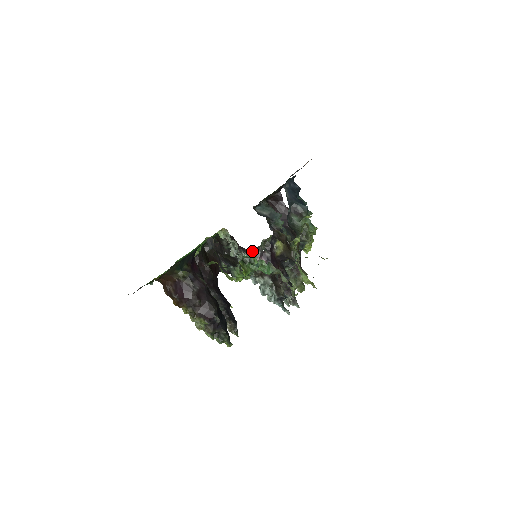
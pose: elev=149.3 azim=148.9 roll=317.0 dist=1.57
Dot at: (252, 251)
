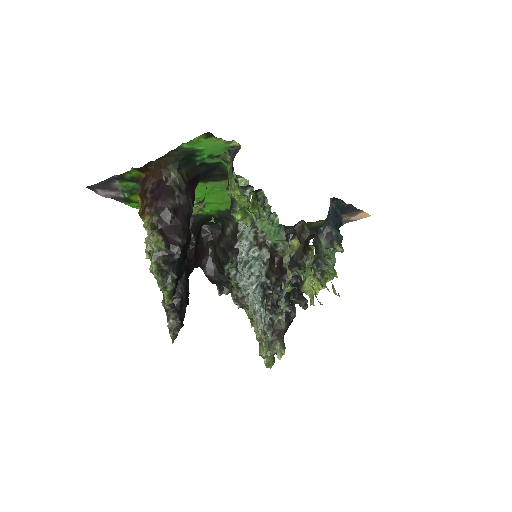
Dot at: occluded
